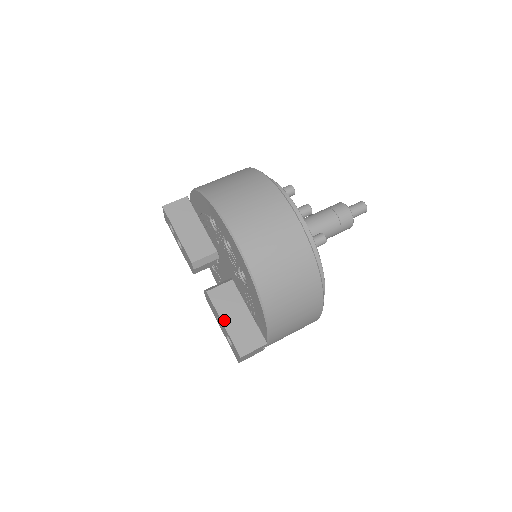
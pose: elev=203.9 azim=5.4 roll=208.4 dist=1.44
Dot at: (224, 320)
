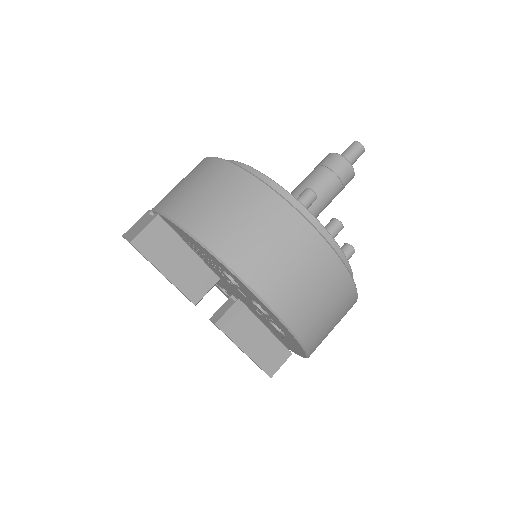
Dot at: (248, 351)
